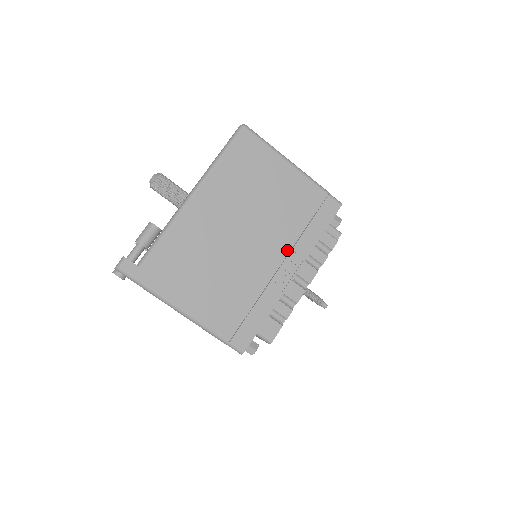
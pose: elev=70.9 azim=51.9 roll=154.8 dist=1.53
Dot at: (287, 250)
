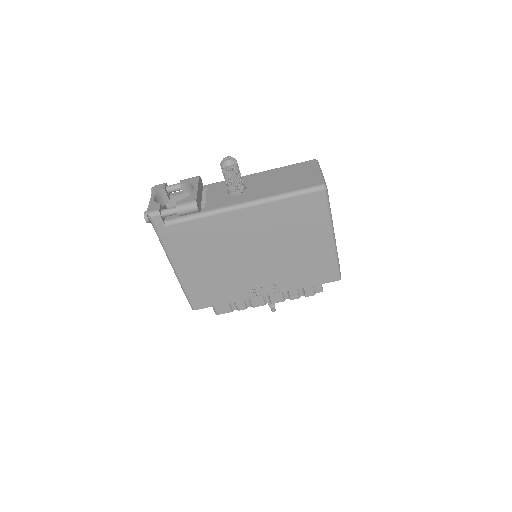
Dot at: (275, 280)
